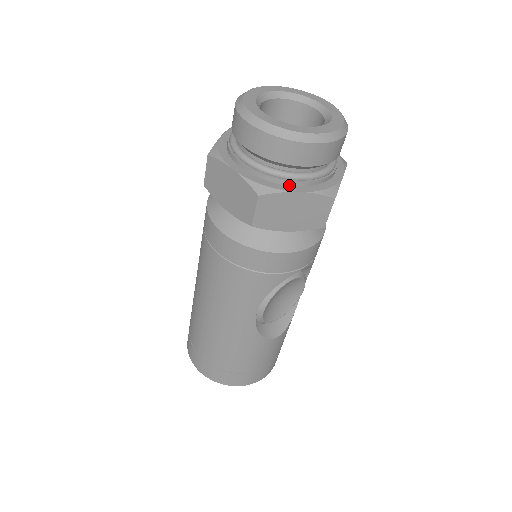
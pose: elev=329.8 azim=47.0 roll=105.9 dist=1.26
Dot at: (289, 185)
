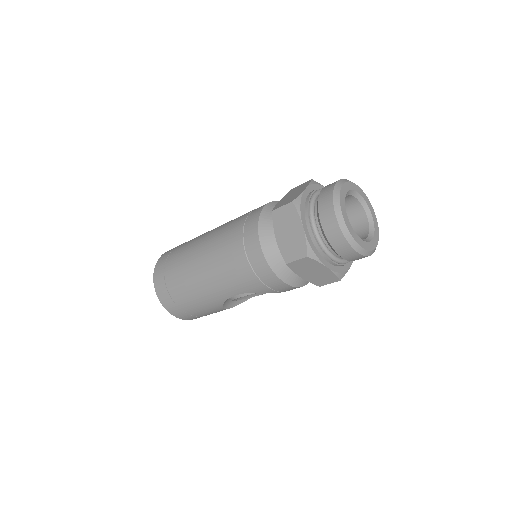
Dot at: (325, 259)
